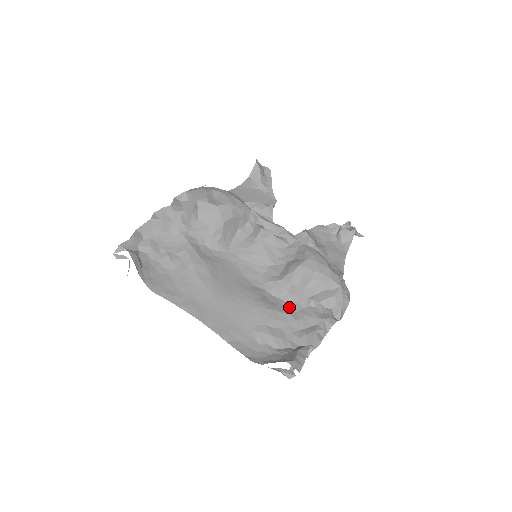
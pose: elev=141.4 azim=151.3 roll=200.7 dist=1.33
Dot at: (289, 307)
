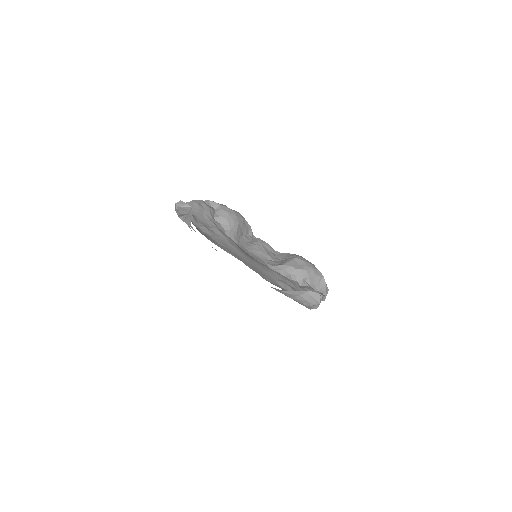
Dot at: occluded
